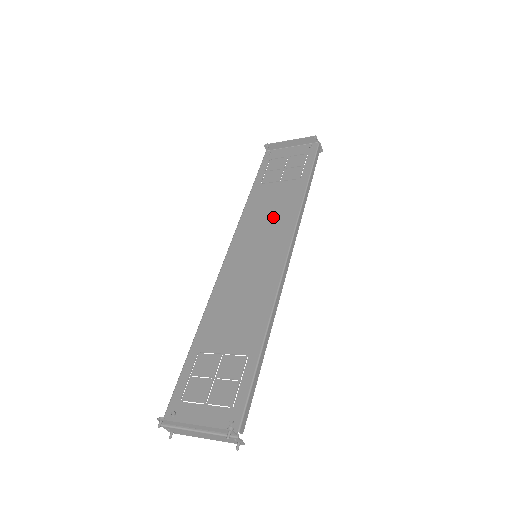
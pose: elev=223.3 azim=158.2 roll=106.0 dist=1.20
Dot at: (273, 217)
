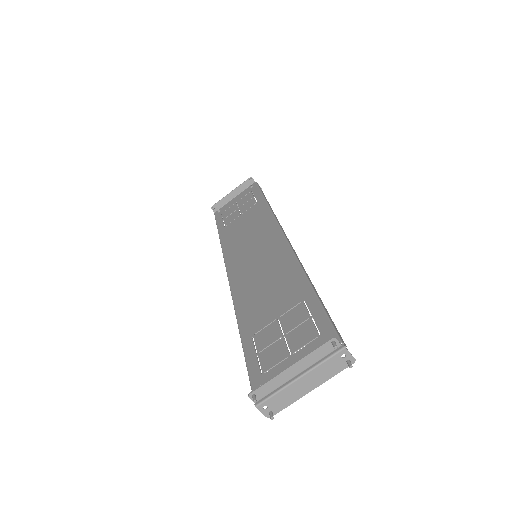
Dot at: (252, 230)
